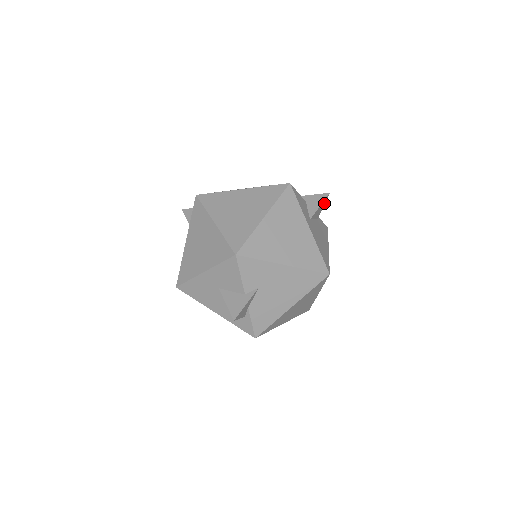
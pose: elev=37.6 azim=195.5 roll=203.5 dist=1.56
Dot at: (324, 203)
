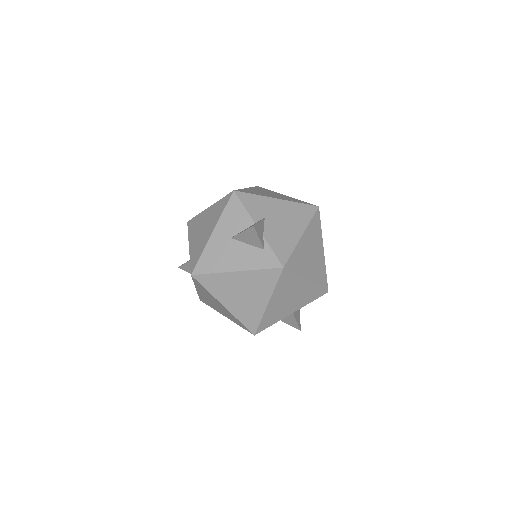
Dot at: occluded
